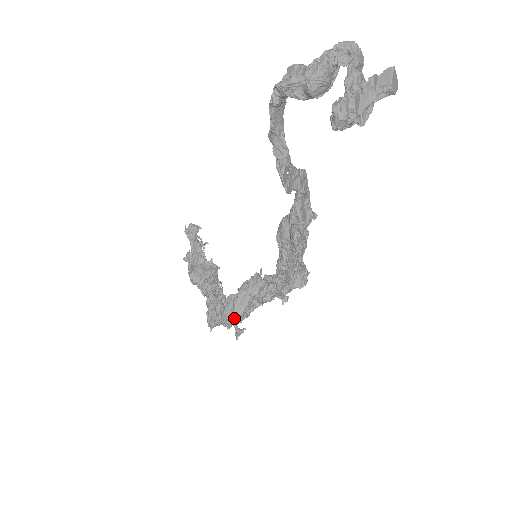
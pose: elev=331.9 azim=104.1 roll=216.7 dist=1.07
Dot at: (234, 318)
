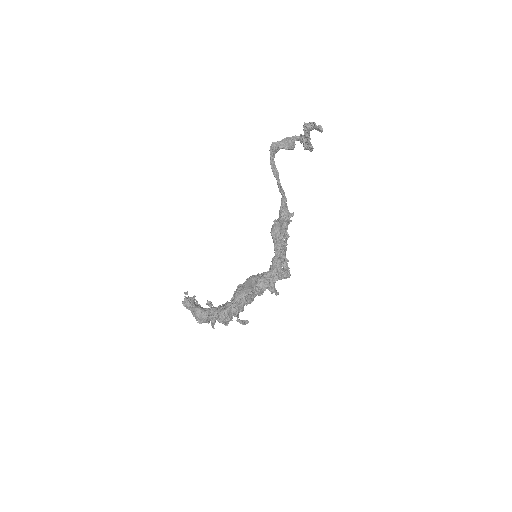
Dot at: (246, 291)
